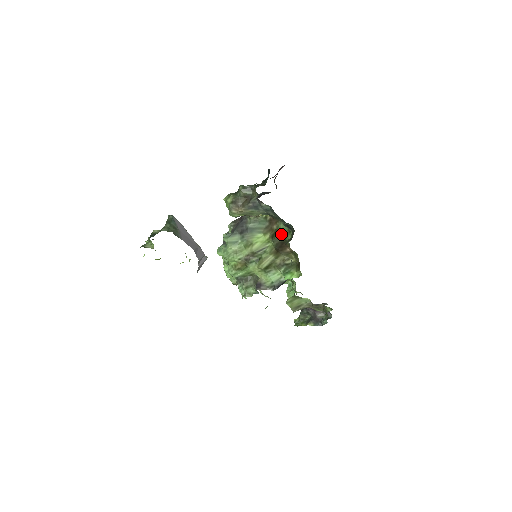
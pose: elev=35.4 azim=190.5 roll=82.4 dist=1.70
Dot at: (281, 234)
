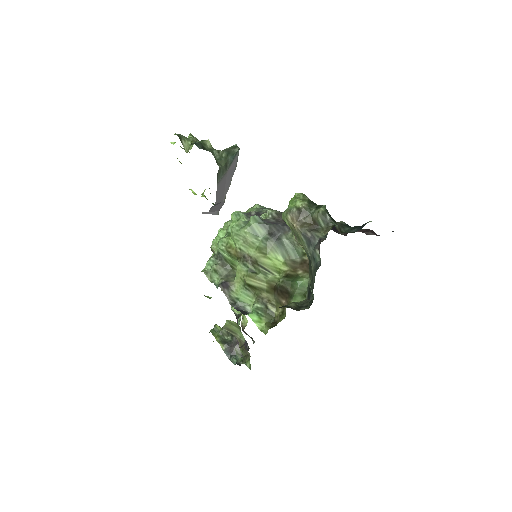
Dot at: (296, 286)
